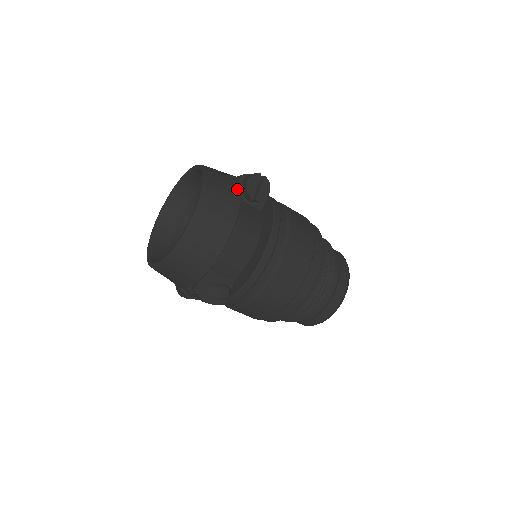
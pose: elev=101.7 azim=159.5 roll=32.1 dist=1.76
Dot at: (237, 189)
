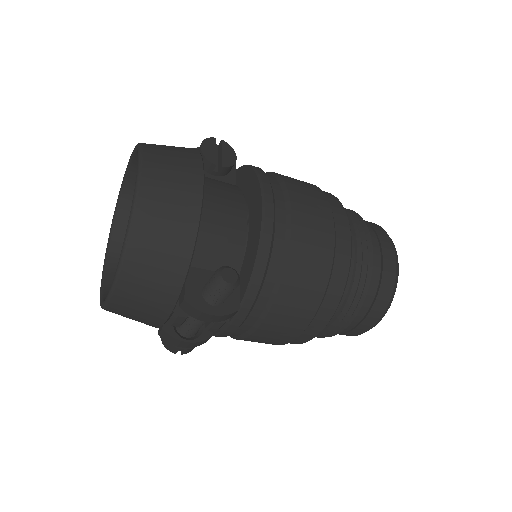
Dot at: (190, 148)
